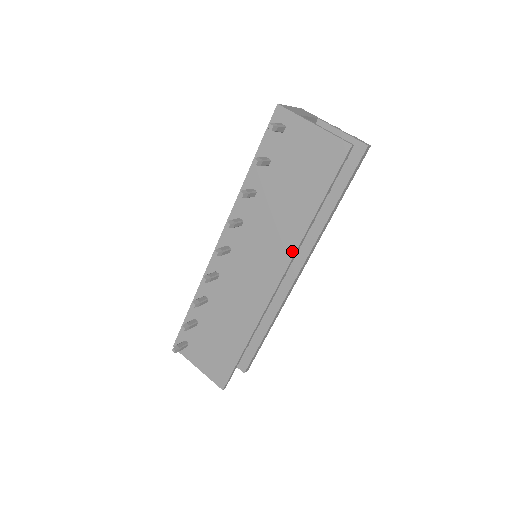
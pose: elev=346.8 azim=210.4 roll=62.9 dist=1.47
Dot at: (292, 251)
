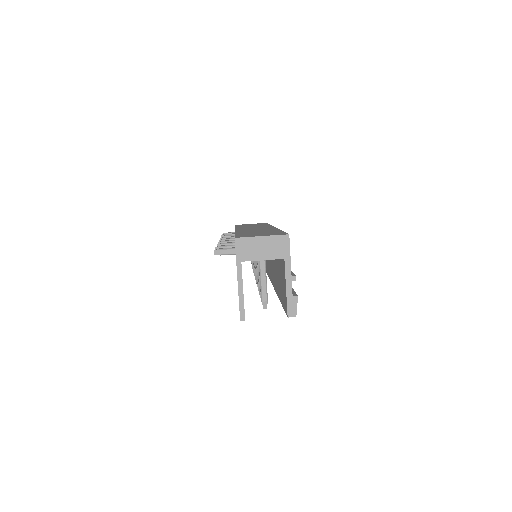
Dot at: occluded
